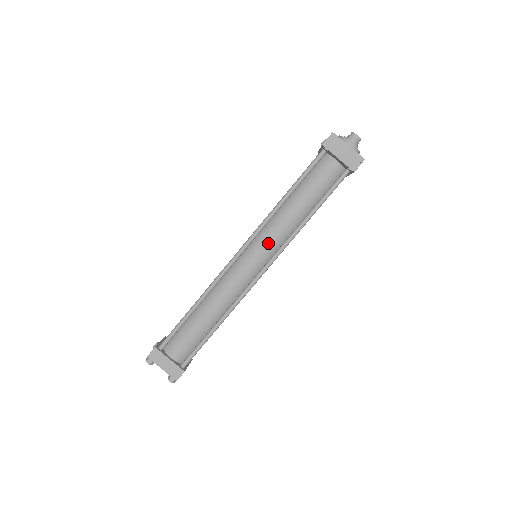
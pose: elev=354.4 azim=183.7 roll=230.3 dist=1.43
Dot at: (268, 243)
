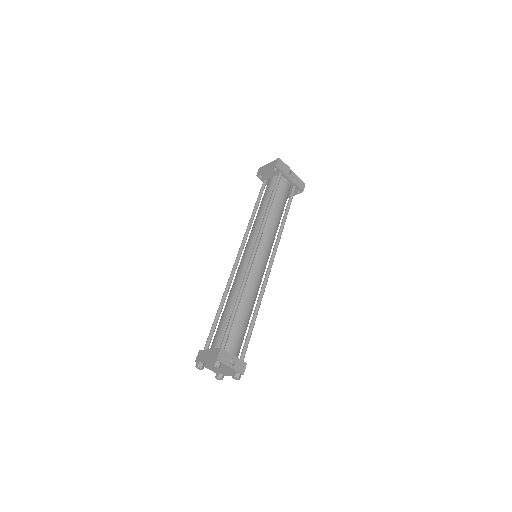
Dot at: (252, 236)
